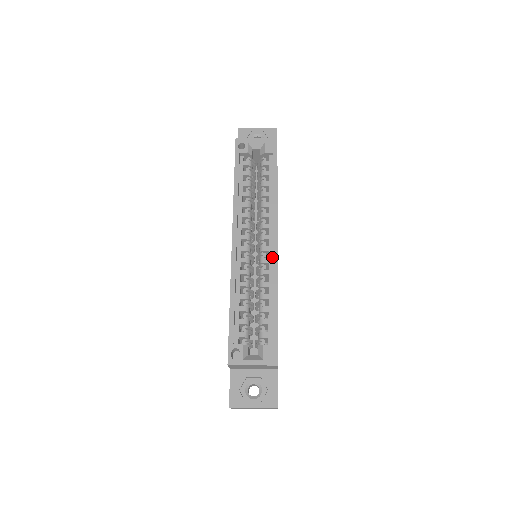
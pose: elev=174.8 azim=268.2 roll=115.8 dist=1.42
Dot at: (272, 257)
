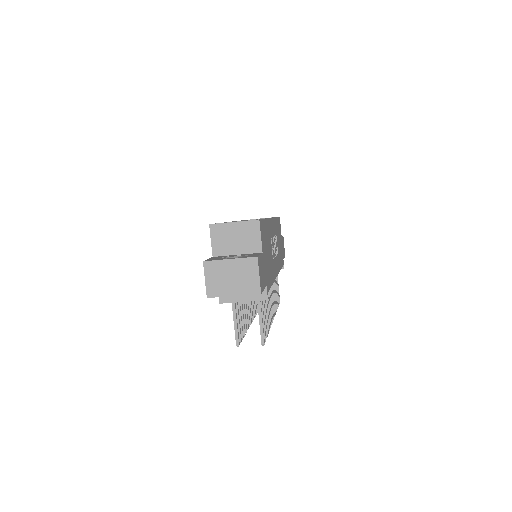
Dot at: occluded
